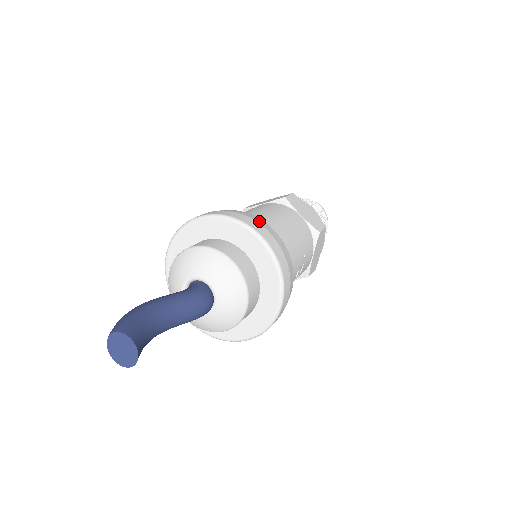
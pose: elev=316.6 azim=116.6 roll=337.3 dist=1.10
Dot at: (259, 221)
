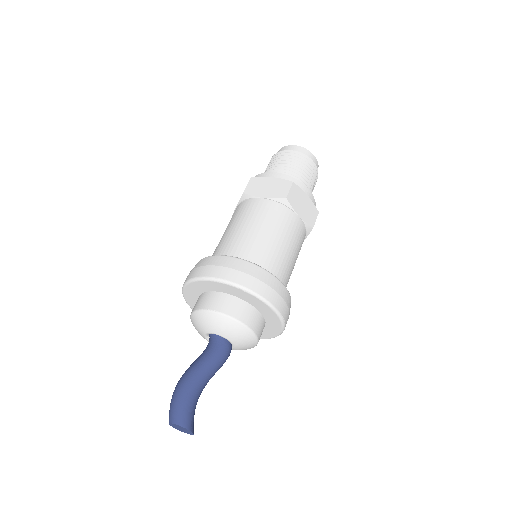
Dot at: (269, 281)
